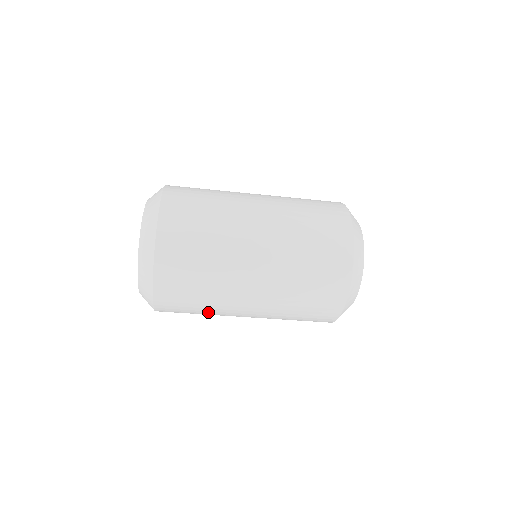
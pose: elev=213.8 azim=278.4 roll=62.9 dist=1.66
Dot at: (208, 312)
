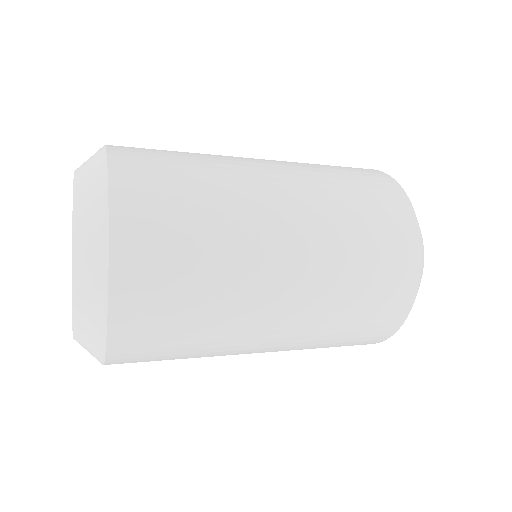
Dot at: occluded
